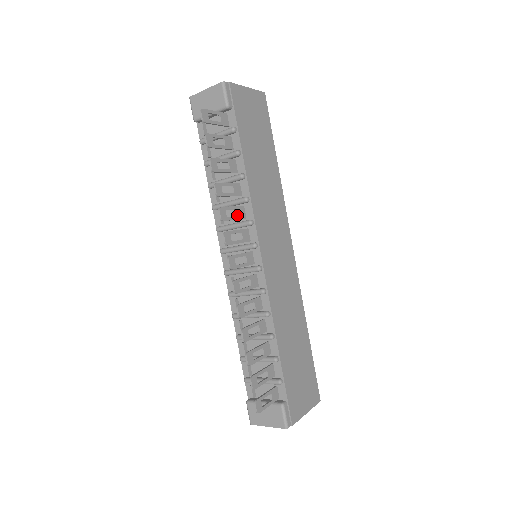
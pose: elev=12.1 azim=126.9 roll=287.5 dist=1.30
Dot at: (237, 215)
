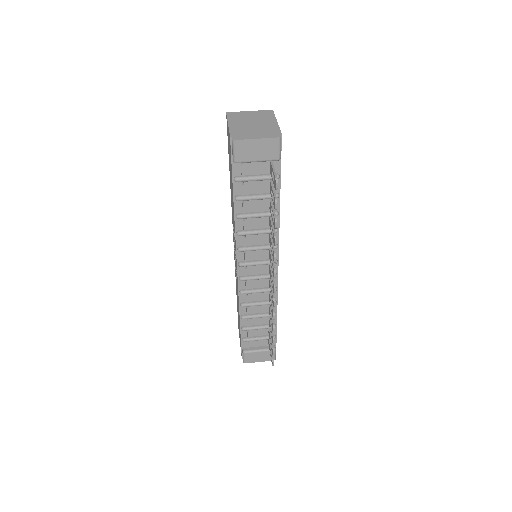
Dot at: (271, 246)
